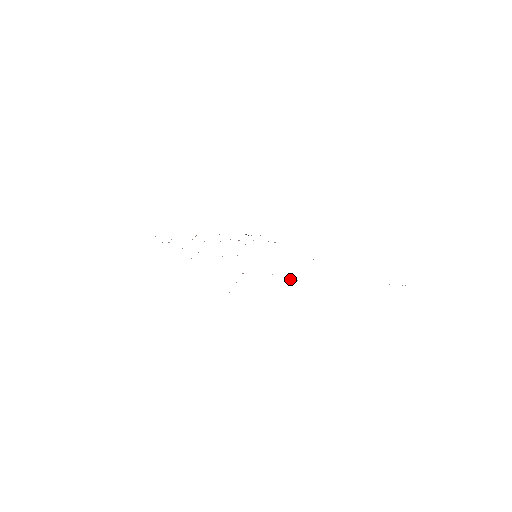
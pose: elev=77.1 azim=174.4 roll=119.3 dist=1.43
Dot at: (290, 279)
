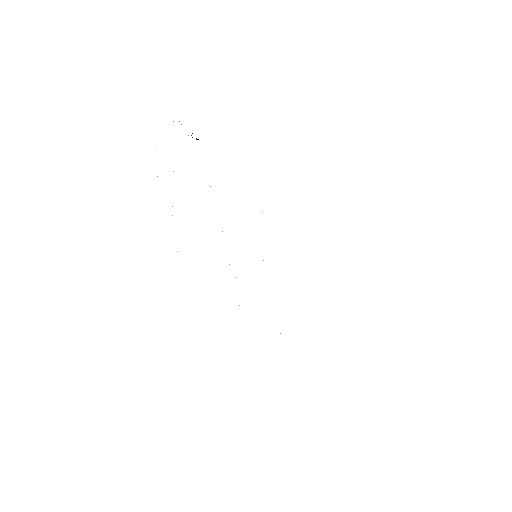
Dot at: occluded
